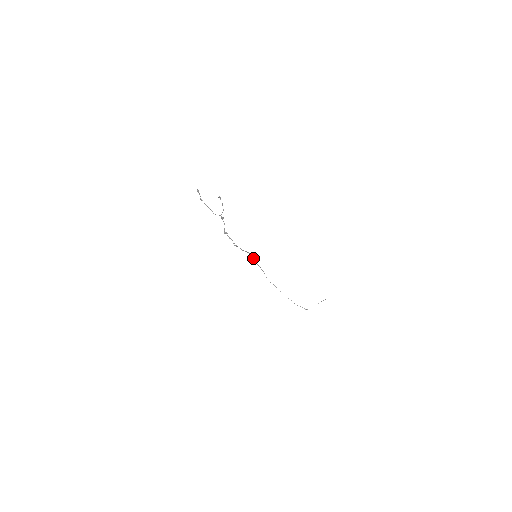
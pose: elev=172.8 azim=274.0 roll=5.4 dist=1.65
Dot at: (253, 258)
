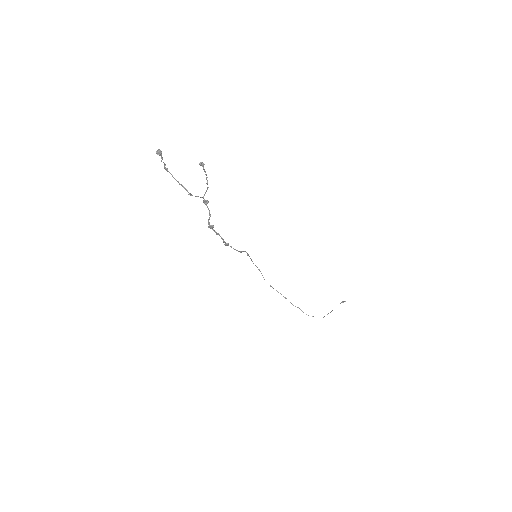
Dot at: occluded
